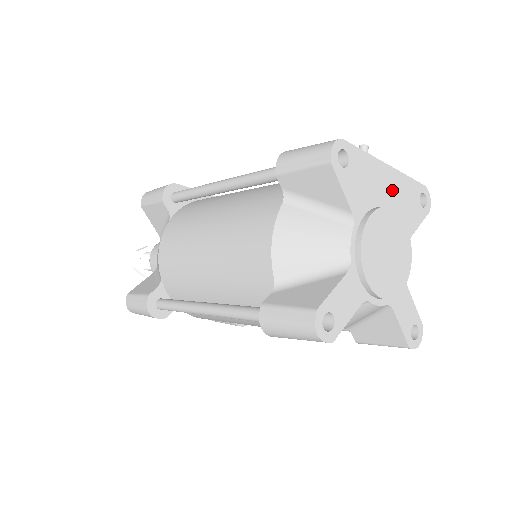
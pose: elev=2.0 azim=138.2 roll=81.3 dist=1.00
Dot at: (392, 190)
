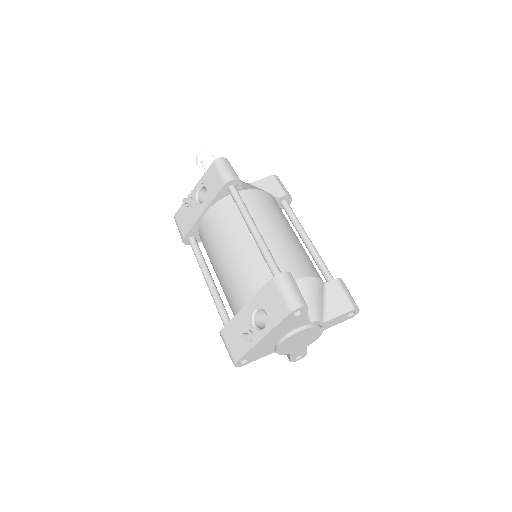
Dot at: (275, 335)
